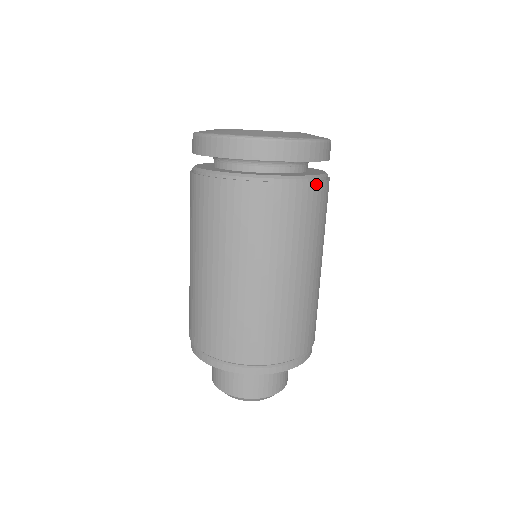
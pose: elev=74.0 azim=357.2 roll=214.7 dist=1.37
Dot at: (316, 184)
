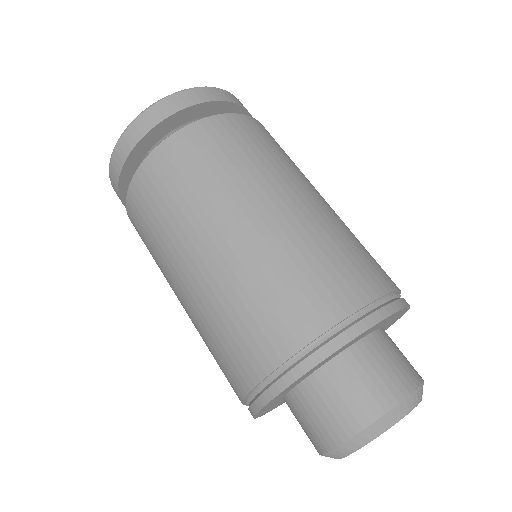
Dot at: (236, 116)
